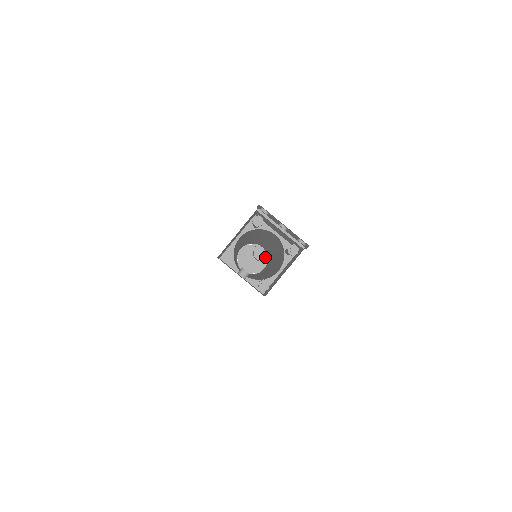
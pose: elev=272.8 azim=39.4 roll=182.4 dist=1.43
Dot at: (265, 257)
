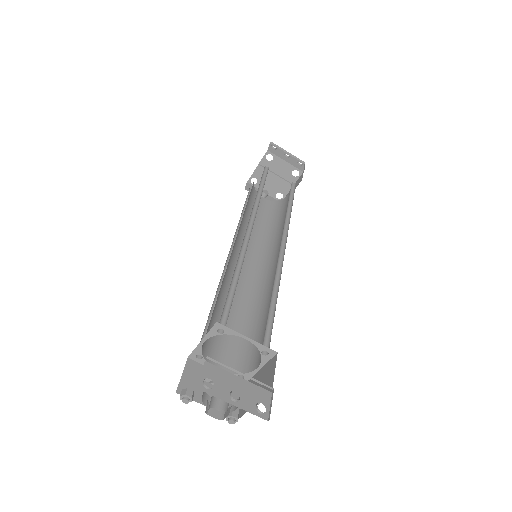
Dot at: (290, 173)
